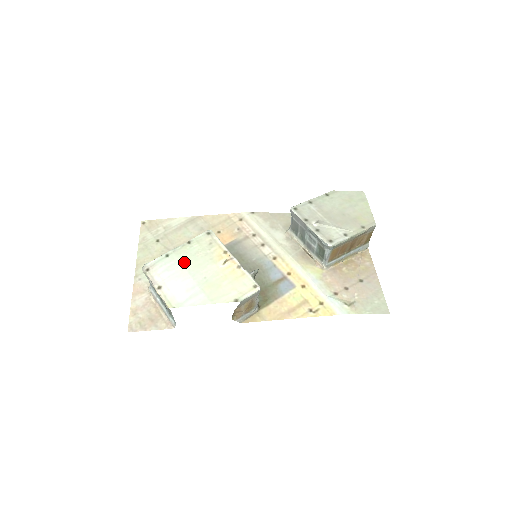
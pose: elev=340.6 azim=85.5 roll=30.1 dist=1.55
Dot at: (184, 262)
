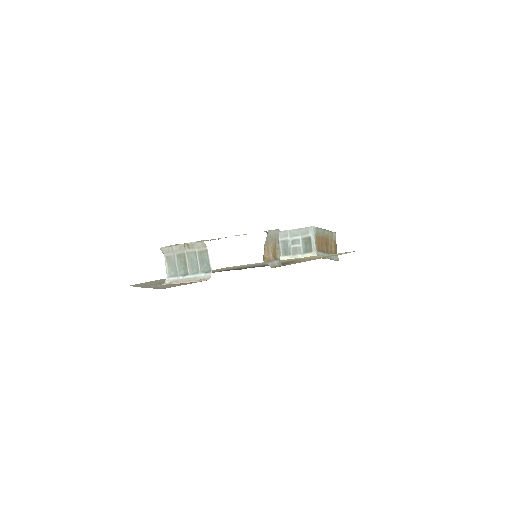
Dot at: occluded
